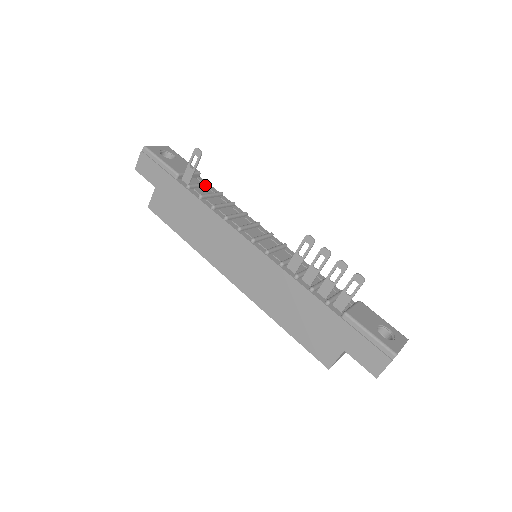
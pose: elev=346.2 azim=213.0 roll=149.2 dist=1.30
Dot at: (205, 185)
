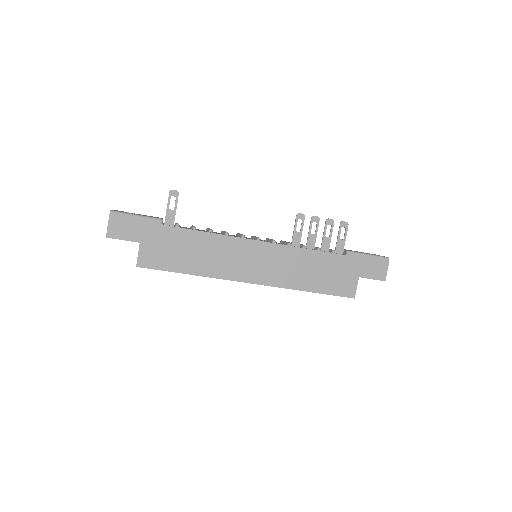
Dot at: occluded
